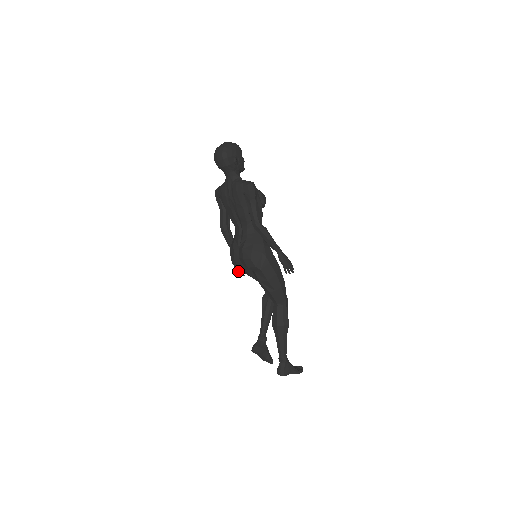
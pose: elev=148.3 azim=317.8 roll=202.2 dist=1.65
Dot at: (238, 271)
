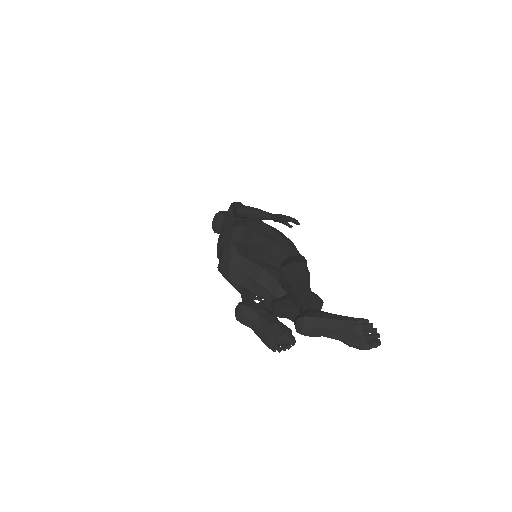
Dot at: occluded
